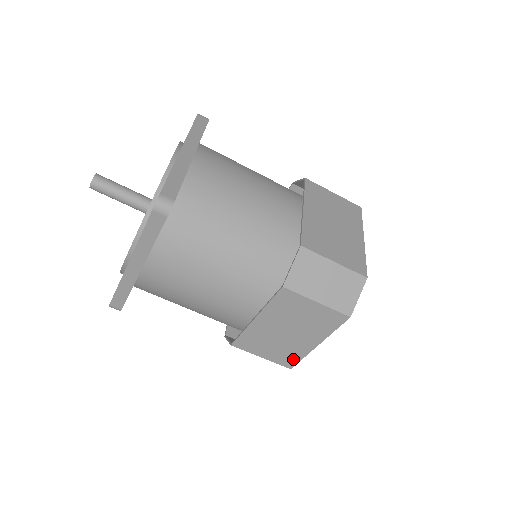
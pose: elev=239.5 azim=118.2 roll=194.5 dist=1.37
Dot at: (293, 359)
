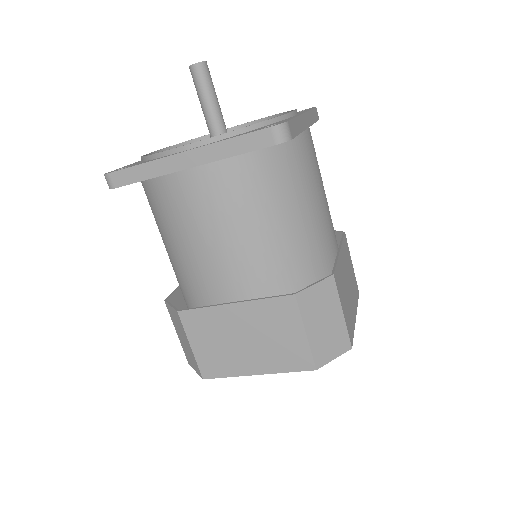
Dot at: (218, 371)
